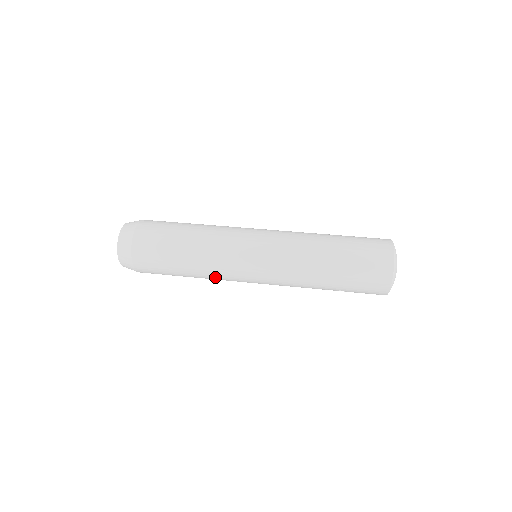
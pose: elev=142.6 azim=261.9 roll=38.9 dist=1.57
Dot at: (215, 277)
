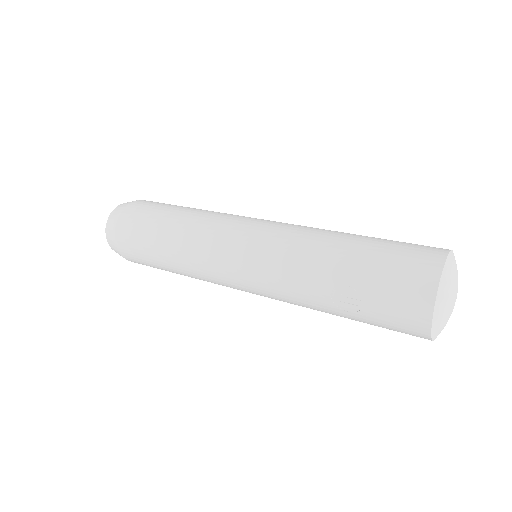
Dot at: (194, 245)
